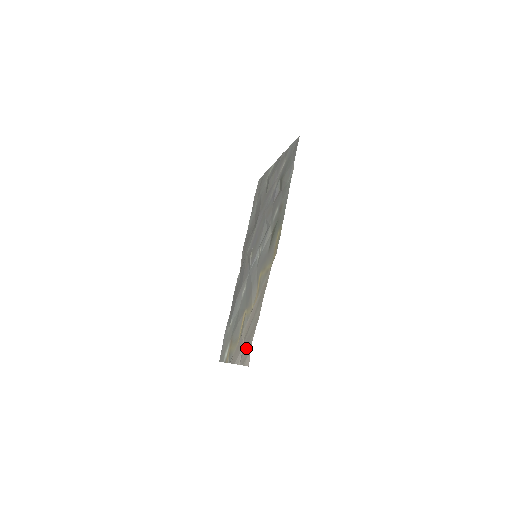
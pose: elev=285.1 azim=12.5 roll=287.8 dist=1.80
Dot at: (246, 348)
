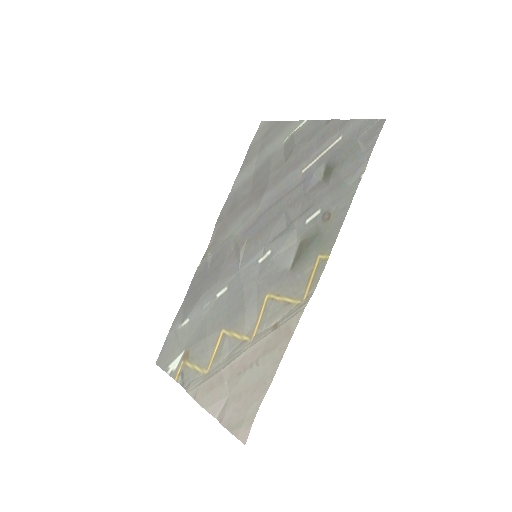
Dot at: (239, 410)
